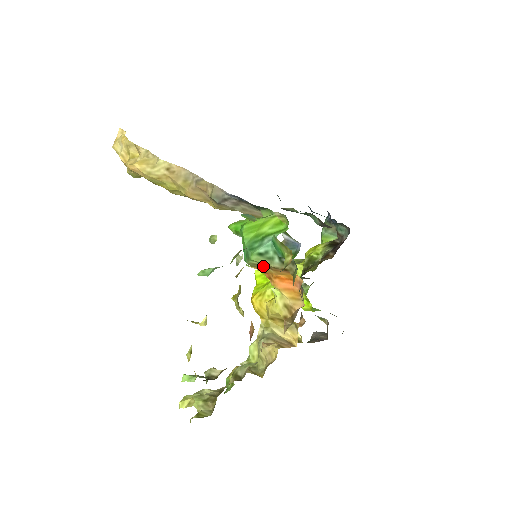
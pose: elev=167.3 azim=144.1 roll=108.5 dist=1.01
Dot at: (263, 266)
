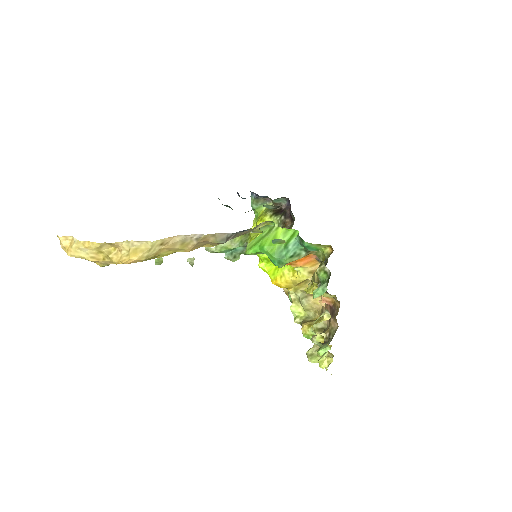
Dot at: occluded
